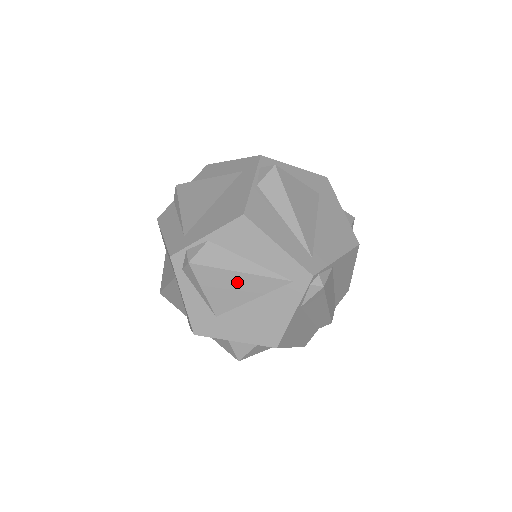
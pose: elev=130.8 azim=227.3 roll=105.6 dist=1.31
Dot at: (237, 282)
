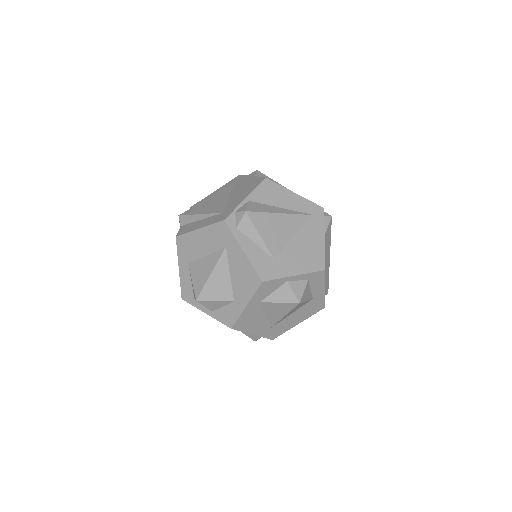
Dot at: (281, 223)
